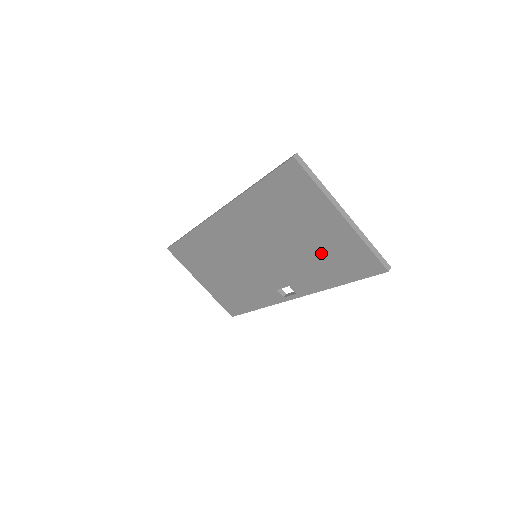
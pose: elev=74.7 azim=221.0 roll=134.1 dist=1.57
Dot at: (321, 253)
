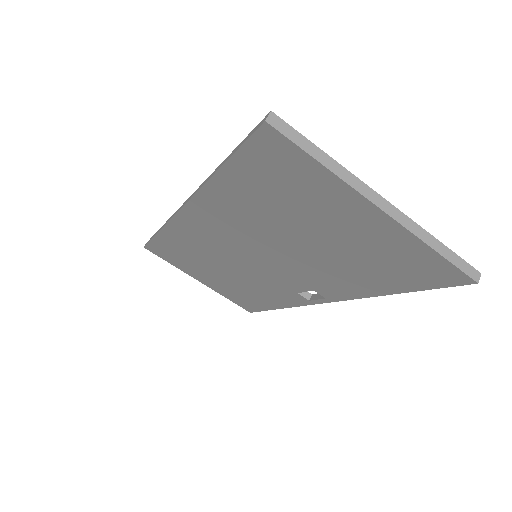
Dot at: (352, 257)
